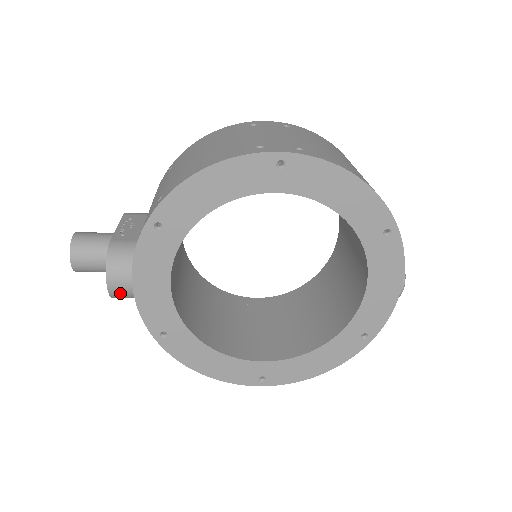
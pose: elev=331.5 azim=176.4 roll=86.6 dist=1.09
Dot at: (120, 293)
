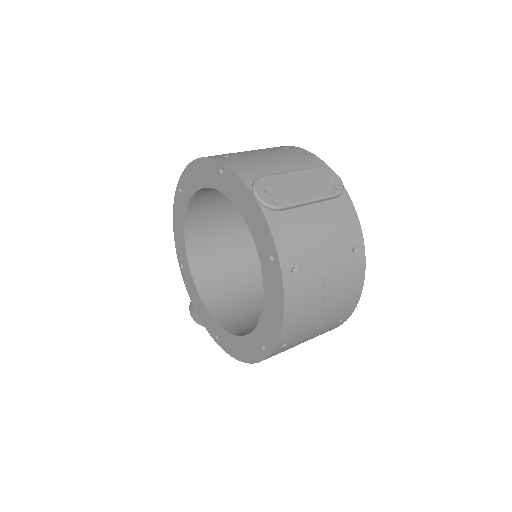
Dot at: (198, 319)
